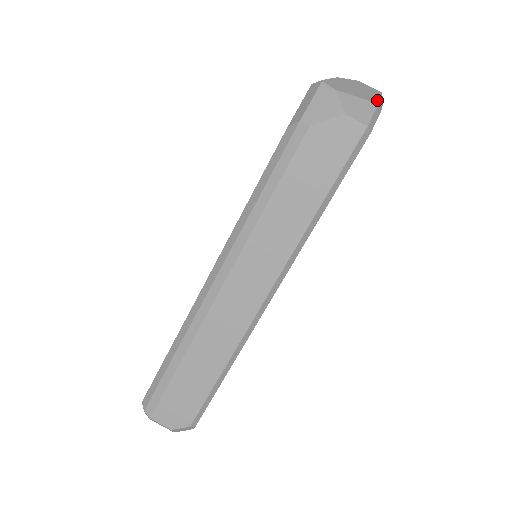
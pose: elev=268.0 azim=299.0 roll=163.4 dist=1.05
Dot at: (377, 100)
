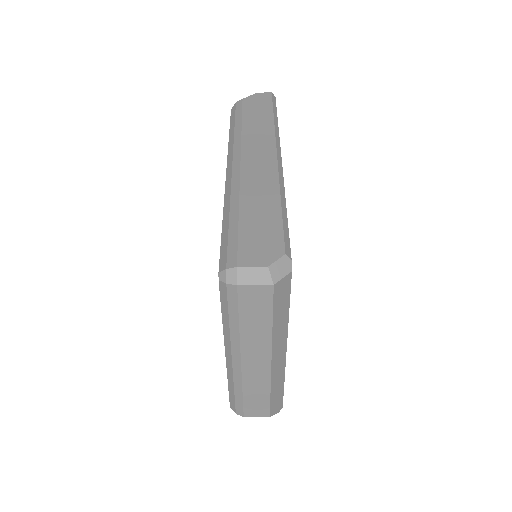
Dot at: occluded
